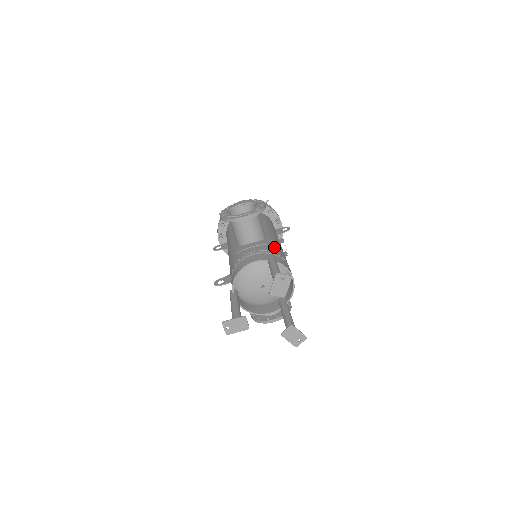
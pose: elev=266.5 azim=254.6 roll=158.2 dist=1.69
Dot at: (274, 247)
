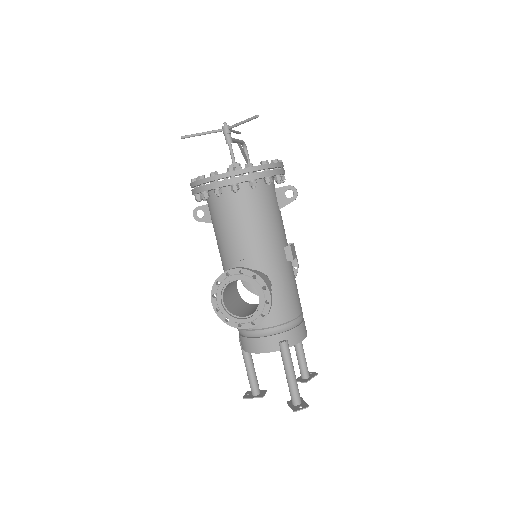
Dot at: (283, 305)
